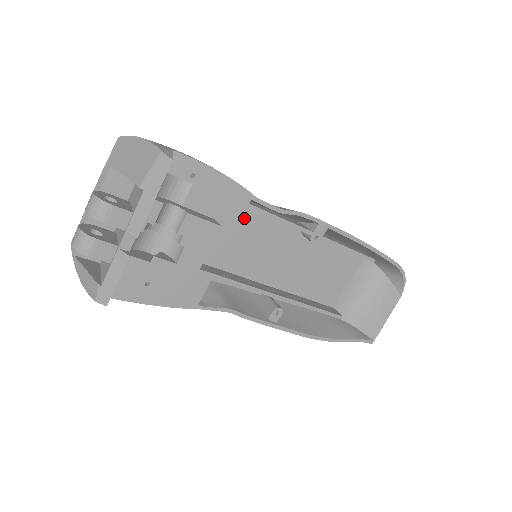
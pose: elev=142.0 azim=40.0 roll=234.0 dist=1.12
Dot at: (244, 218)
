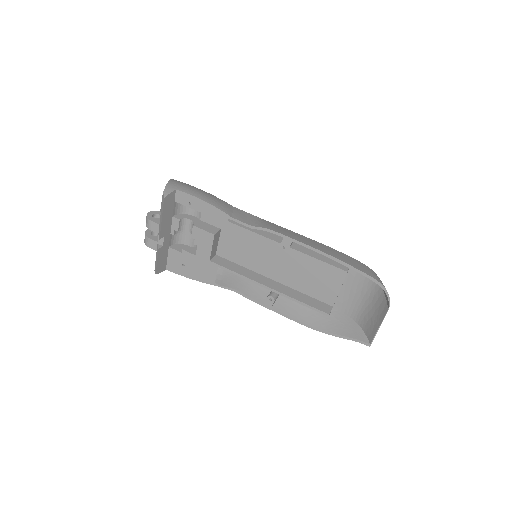
Dot at: (240, 229)
